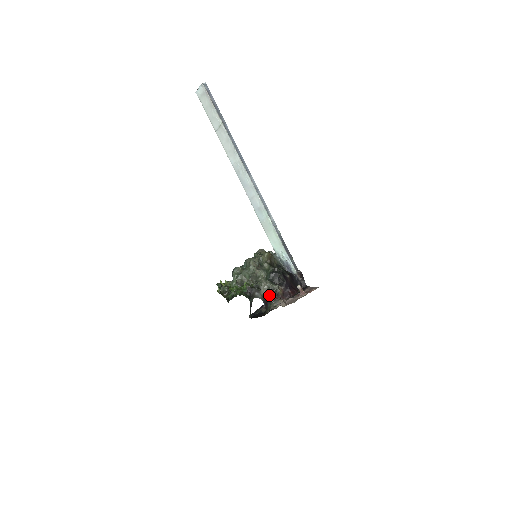
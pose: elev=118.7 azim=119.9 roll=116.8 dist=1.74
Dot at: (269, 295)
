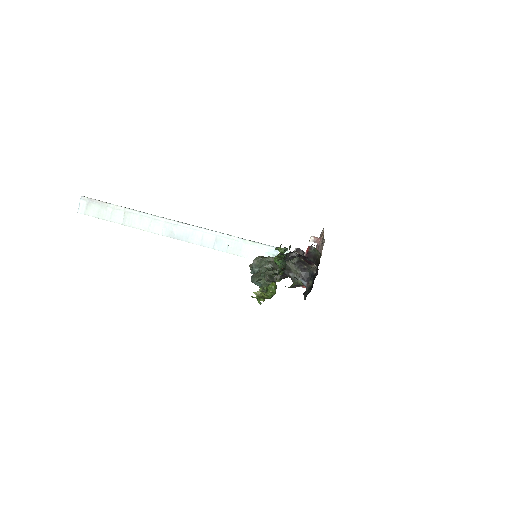
Dot at: (300, 267)
